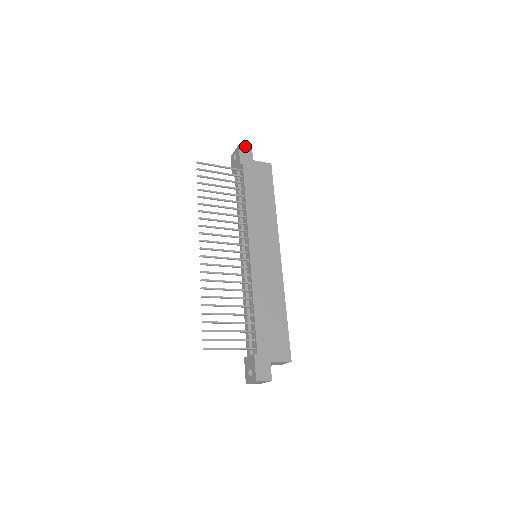
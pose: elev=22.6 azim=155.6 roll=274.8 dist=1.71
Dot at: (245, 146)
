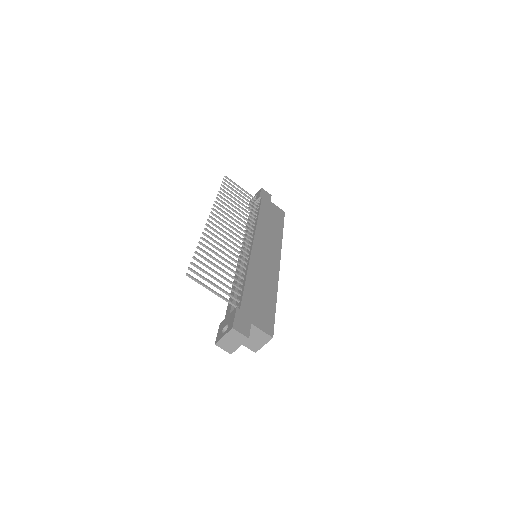
Dot at: (266, 191)
